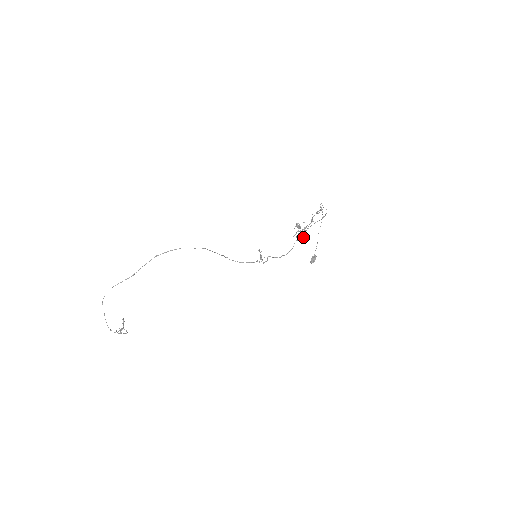
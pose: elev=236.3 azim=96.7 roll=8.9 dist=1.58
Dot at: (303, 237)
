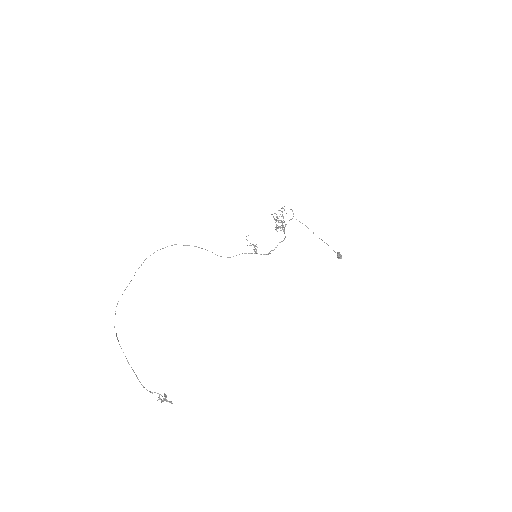
Dot at: (282, 223)
